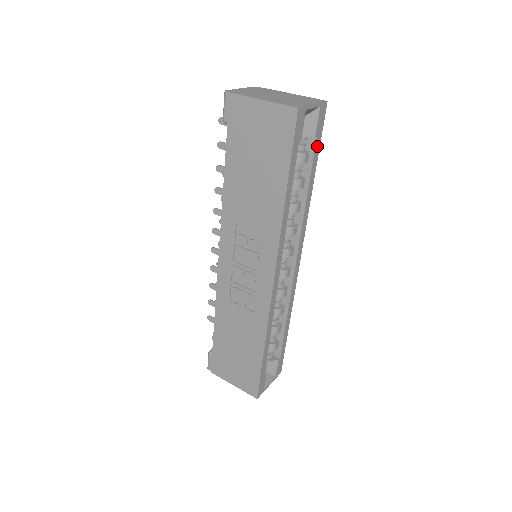
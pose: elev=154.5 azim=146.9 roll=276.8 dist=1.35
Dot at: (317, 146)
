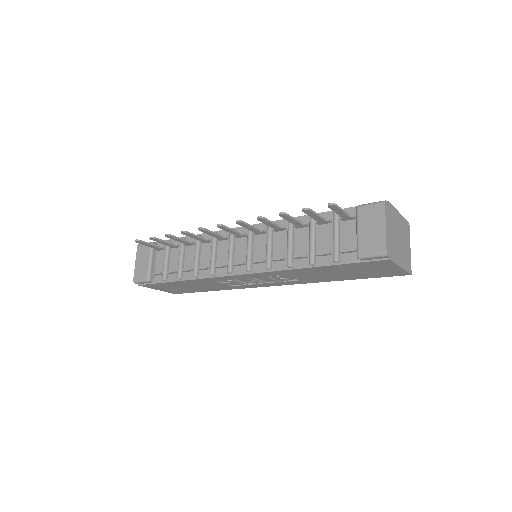
Dot at: occluded
